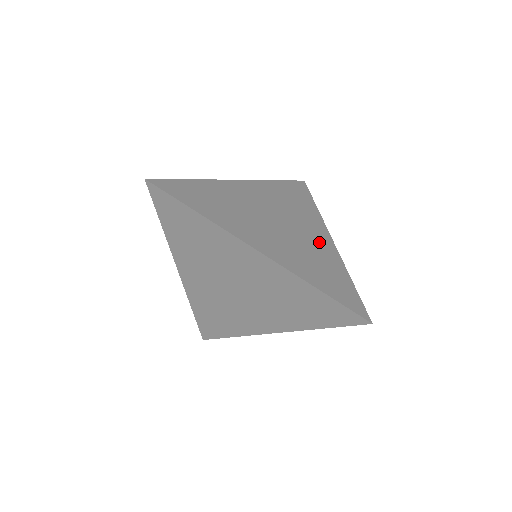
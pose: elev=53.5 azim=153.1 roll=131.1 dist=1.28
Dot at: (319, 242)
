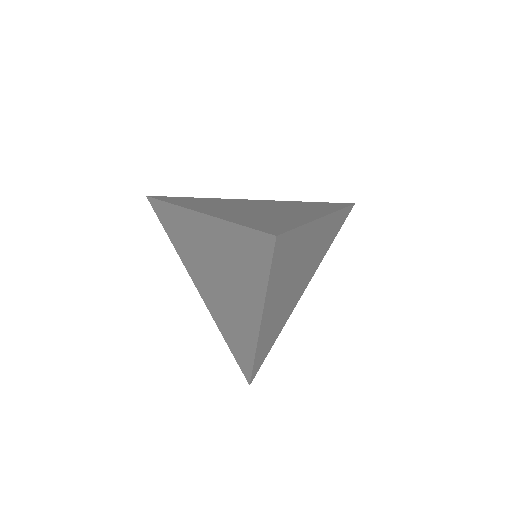
Dot at: (298, 215)
